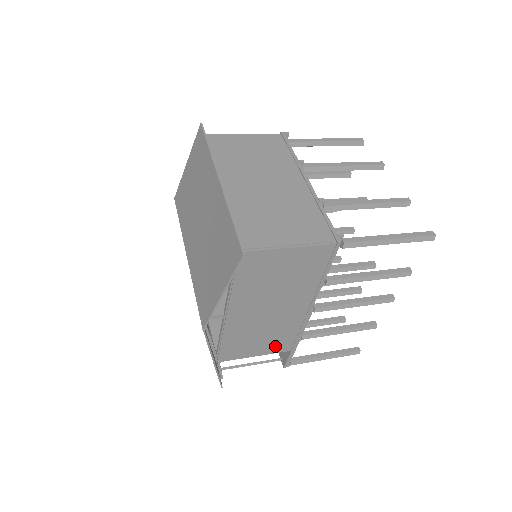
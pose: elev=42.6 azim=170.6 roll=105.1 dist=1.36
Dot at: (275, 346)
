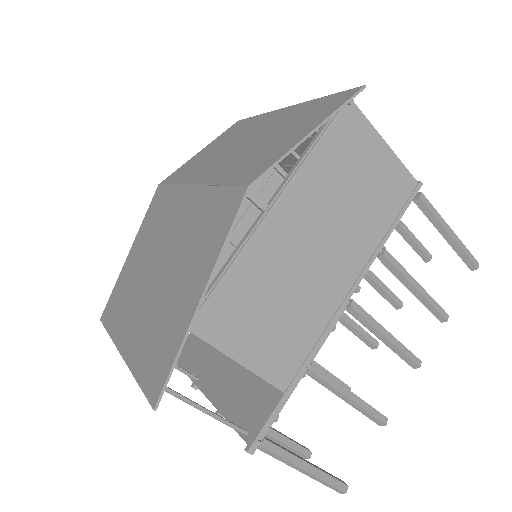
Dot at: (275, 357)
